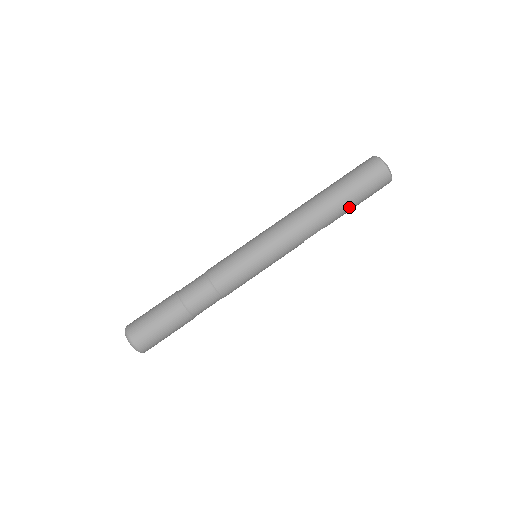
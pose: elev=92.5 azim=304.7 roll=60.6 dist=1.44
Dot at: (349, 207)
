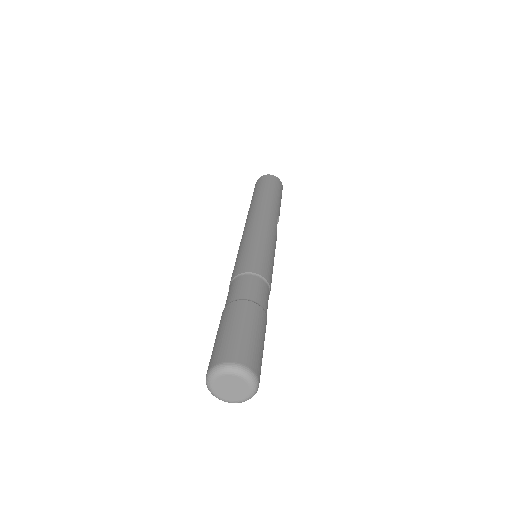
Dot at: (277, 198)
